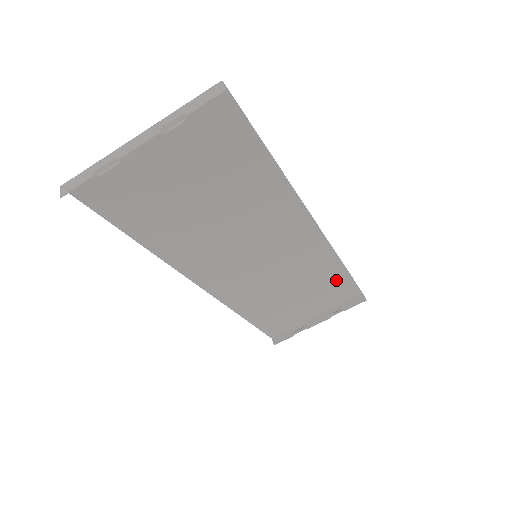
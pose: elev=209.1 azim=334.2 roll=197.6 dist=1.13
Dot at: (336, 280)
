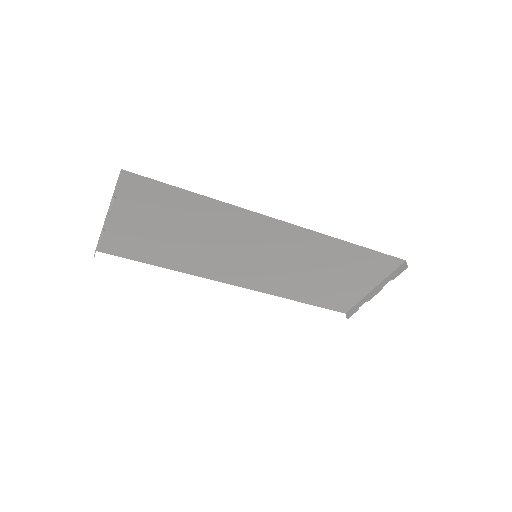
Dot at: (358, 256)
